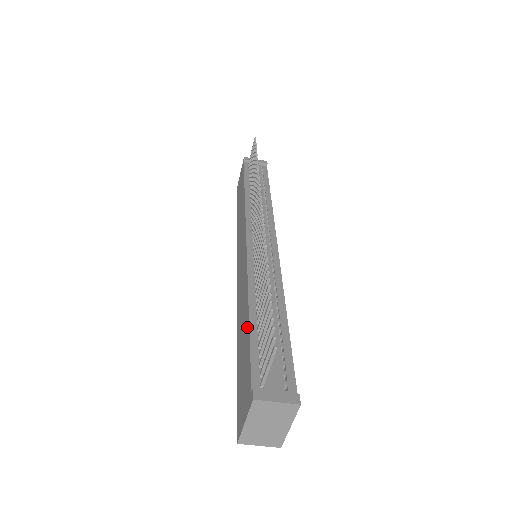
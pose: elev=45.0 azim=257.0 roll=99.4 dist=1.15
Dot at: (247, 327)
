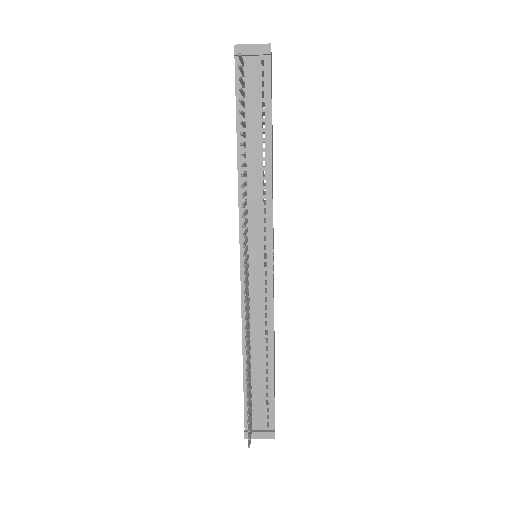
Dot at: (243, 371)
